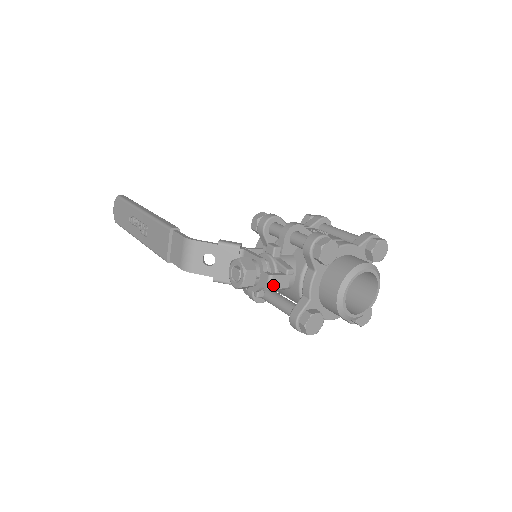
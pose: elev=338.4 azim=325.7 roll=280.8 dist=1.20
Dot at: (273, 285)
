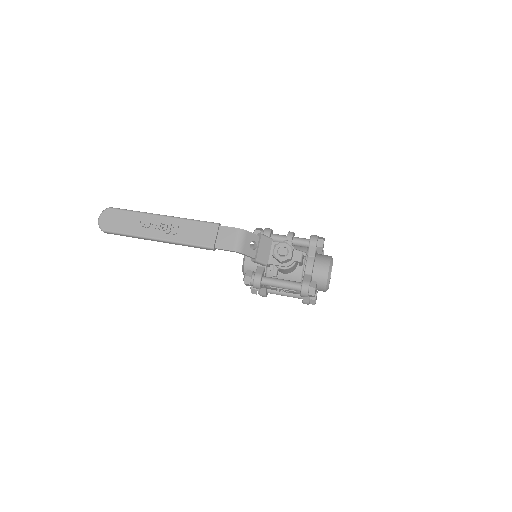
Dot at: (302, 260)
